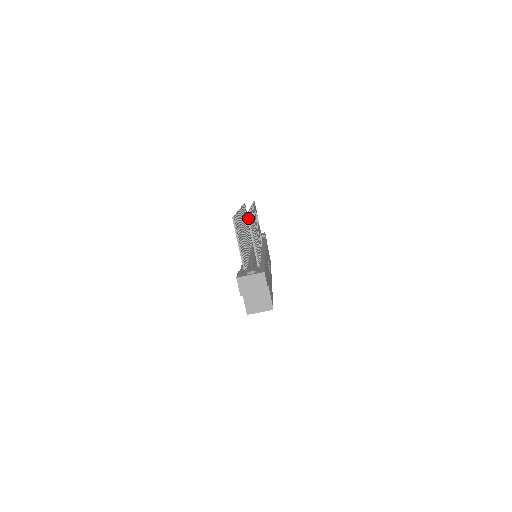
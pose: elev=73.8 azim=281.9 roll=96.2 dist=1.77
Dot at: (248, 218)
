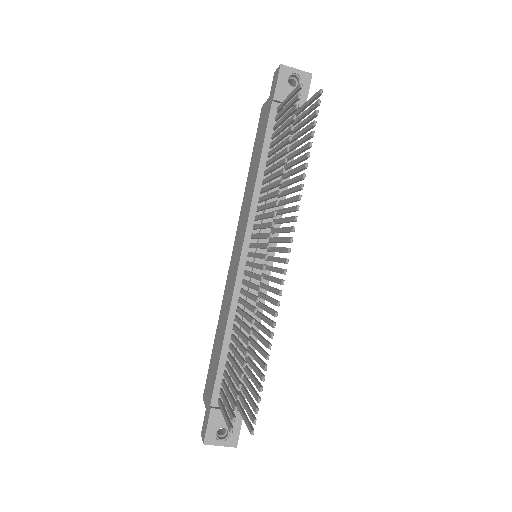
Dot at: (251, 433)
